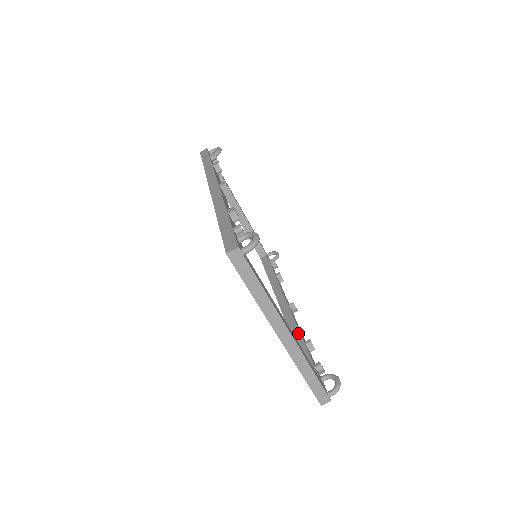
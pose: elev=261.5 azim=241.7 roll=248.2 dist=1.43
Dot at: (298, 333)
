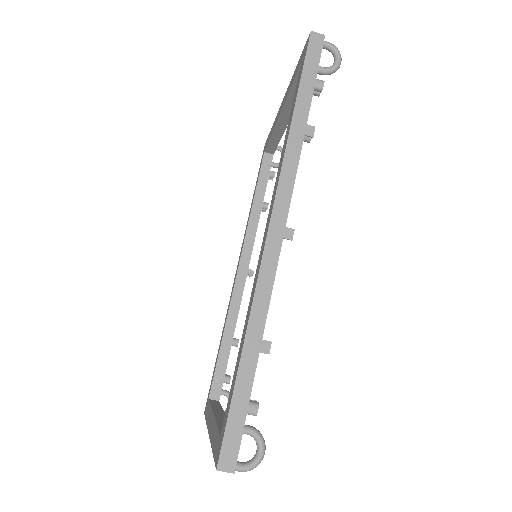
Dot at: (234, 325)
